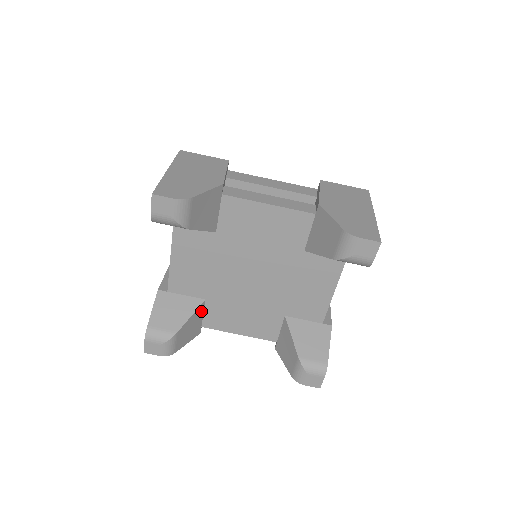
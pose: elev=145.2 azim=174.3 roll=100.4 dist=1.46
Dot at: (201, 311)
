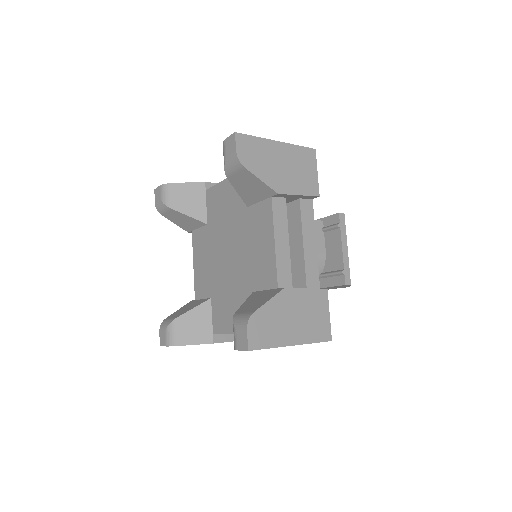
Dot at: (208, 311)
